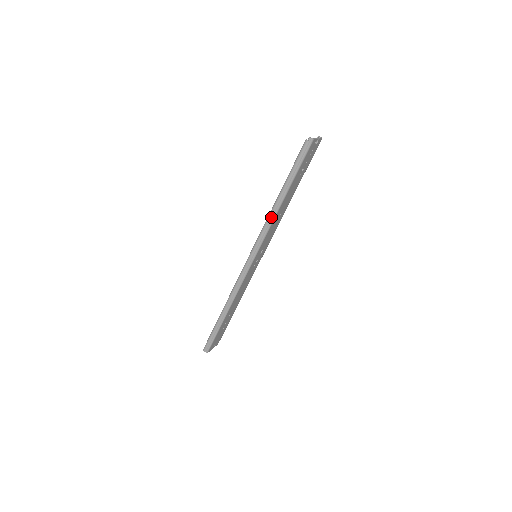
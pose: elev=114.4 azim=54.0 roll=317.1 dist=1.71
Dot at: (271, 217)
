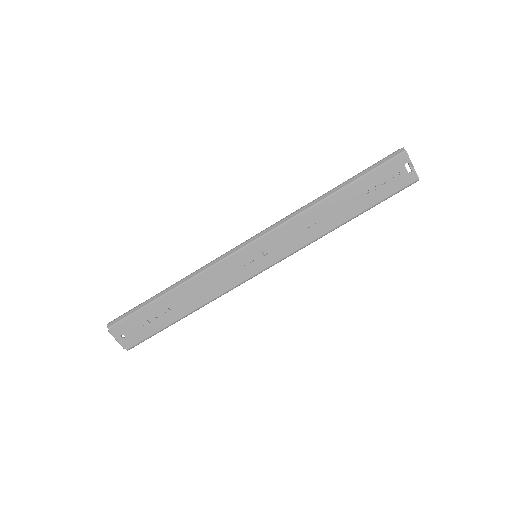
Dot at: (304, 207)
